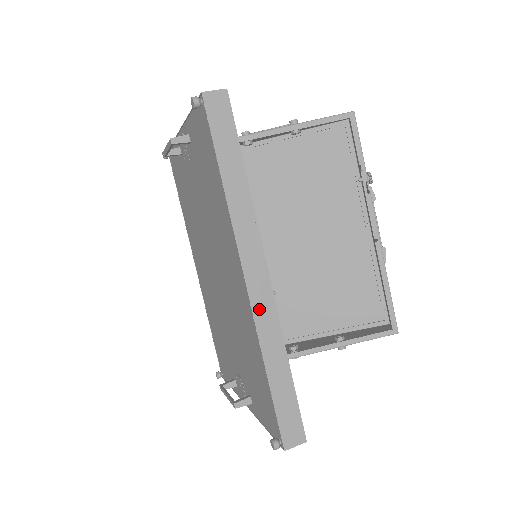
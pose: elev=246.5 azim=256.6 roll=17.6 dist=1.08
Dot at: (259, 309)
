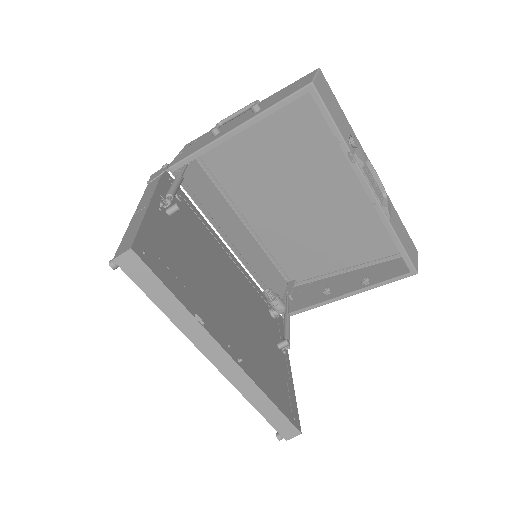
Dot at: (232, 377)
